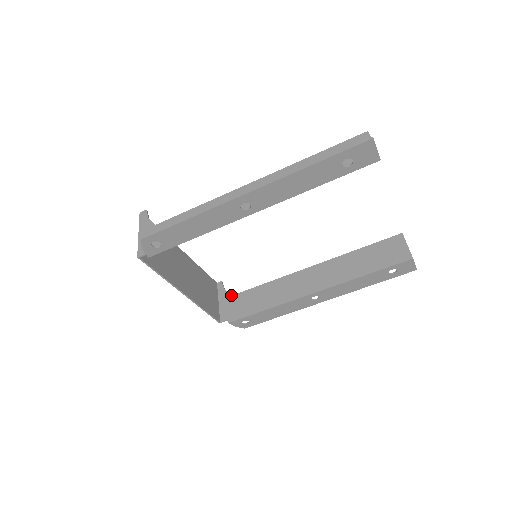
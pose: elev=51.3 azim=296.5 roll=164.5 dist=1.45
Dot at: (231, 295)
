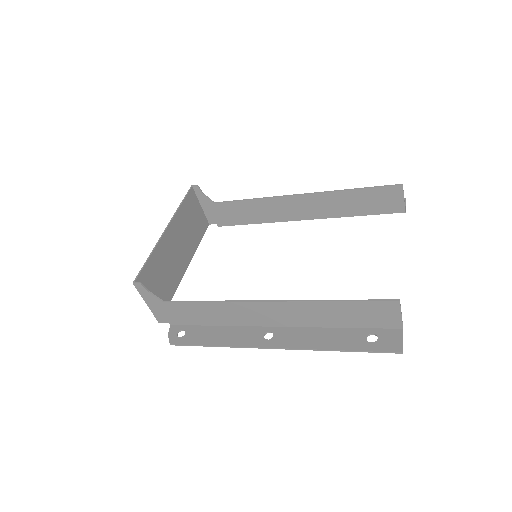
Dot at: (213, 203)
